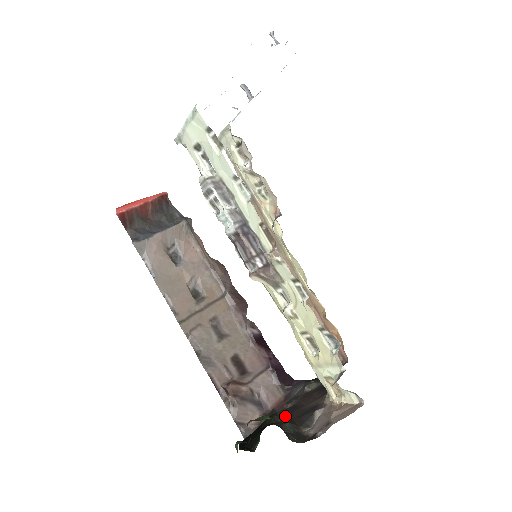
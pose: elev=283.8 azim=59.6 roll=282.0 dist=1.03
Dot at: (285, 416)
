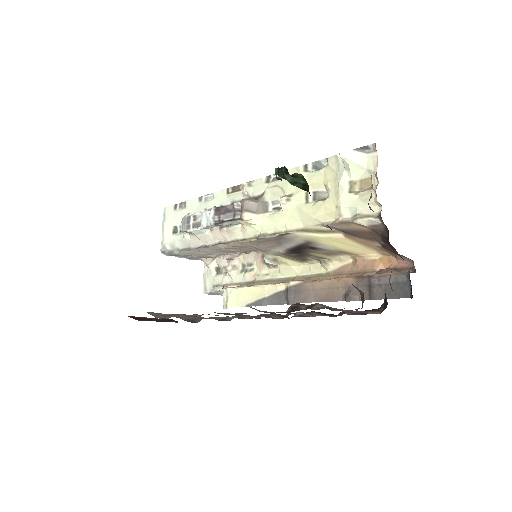
Dot at: occluded
